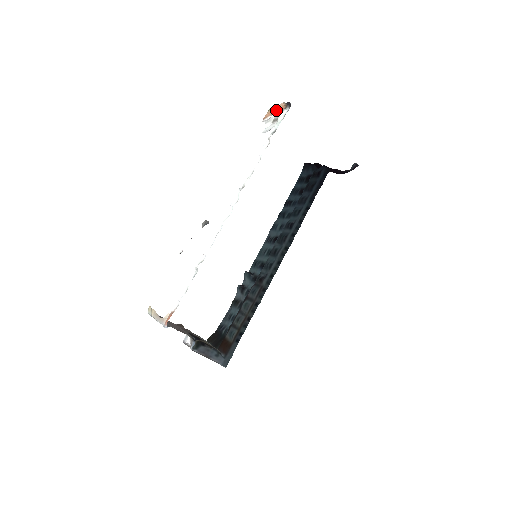
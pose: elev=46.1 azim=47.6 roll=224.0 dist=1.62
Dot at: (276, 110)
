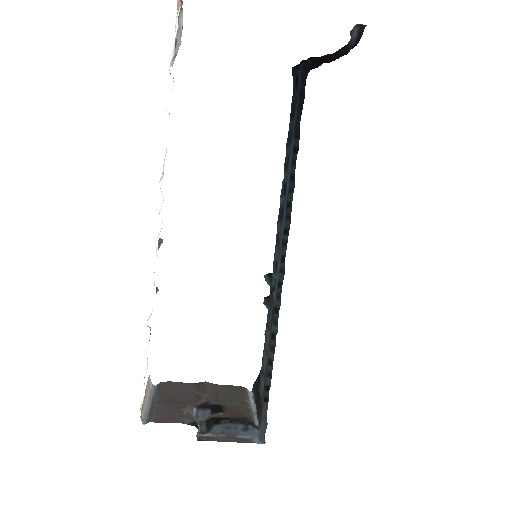
Dot at: occluded
